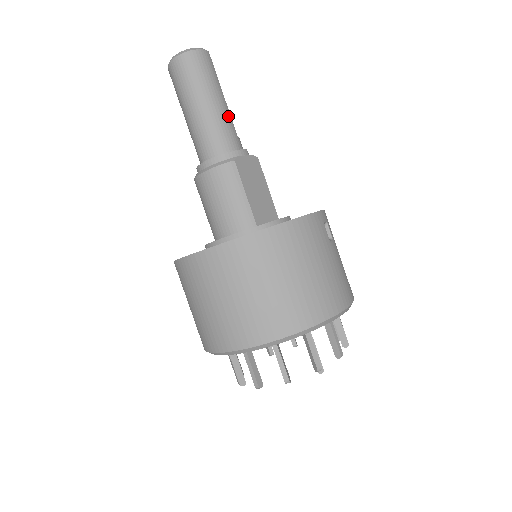
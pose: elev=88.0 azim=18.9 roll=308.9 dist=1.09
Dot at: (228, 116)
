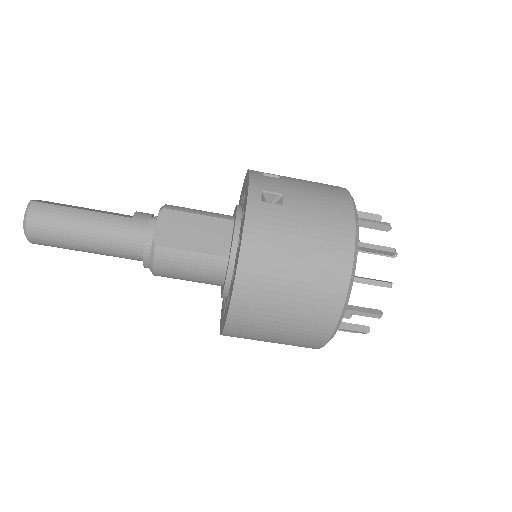
Dot at: (108, 219)
